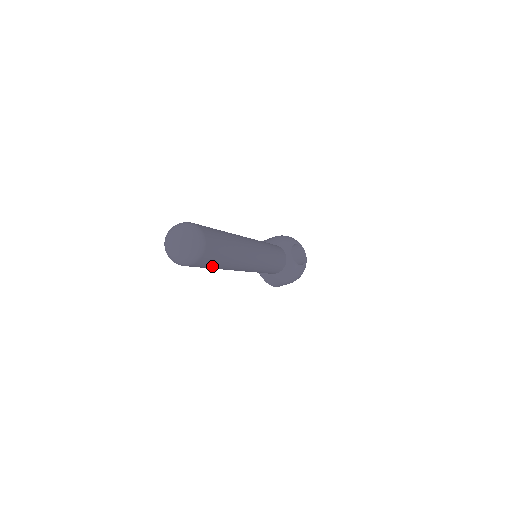
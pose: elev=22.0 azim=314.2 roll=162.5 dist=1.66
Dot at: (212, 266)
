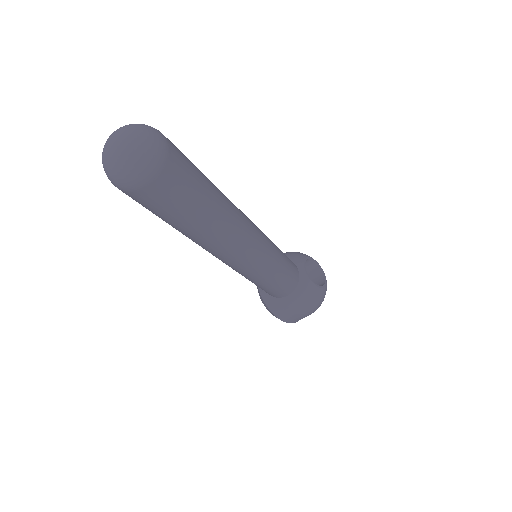
Dot at: (183, 213)
